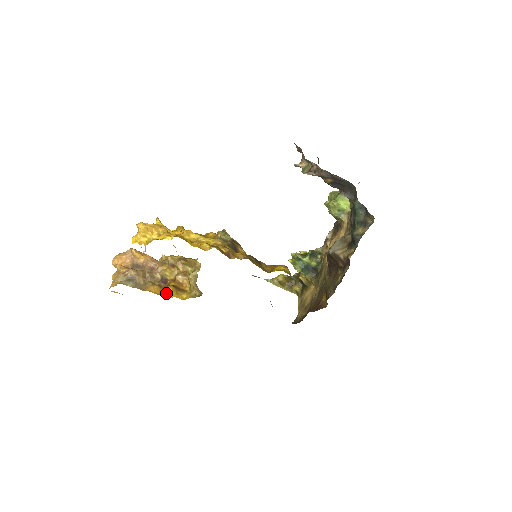
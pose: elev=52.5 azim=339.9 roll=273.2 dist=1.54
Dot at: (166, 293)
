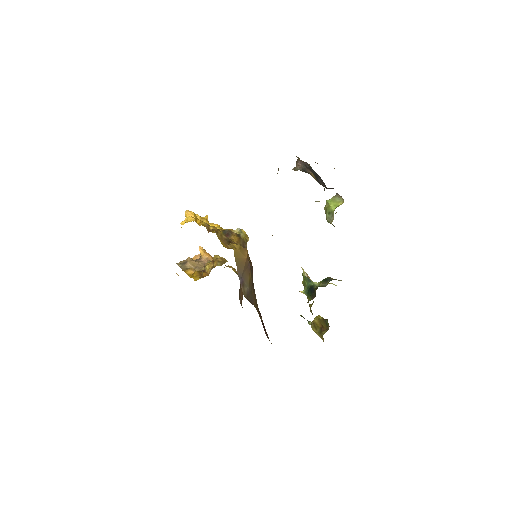
Dot at: (191, 275)
